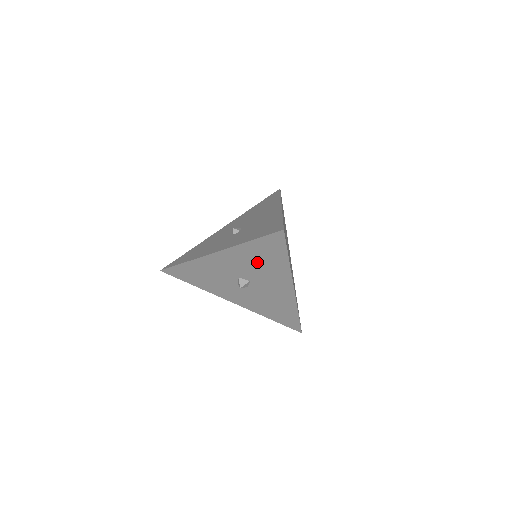
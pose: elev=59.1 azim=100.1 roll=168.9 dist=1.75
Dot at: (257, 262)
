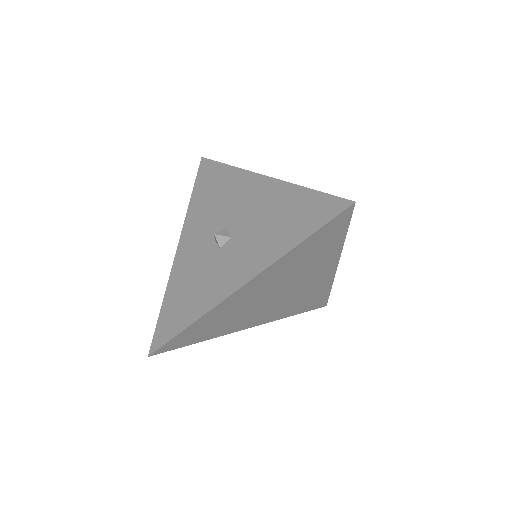
Dot at: (212, 202)
